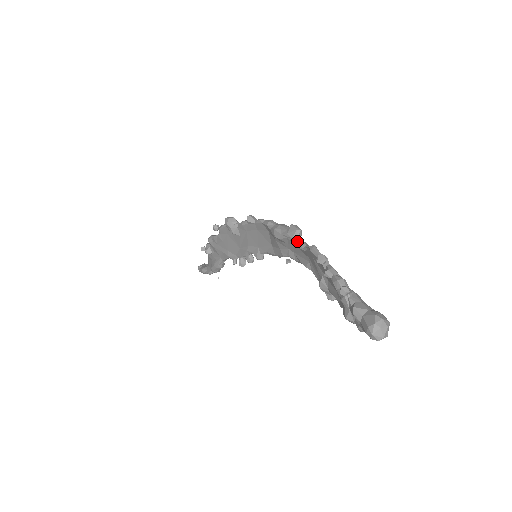
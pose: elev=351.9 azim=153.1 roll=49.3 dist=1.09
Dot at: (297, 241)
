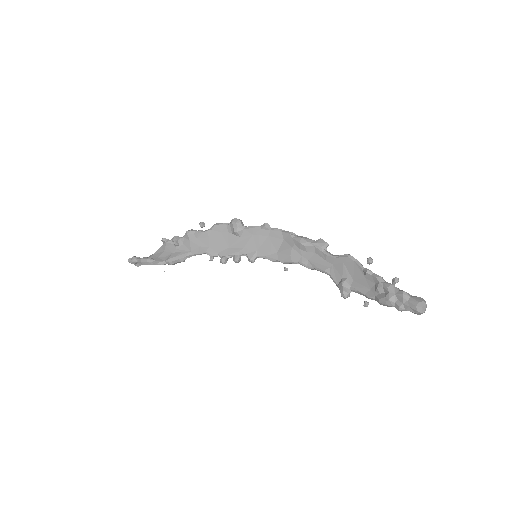
Dot at: (325, 250)
